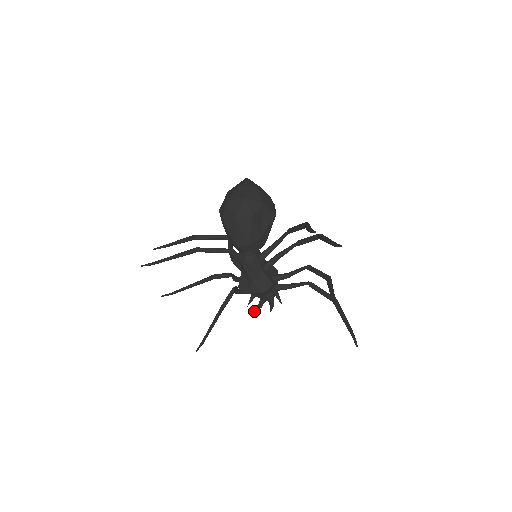
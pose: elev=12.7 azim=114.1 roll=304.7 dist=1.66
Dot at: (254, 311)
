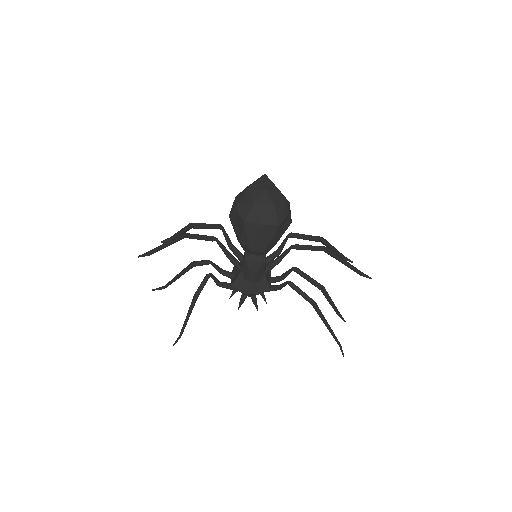
Dot at: occluded
